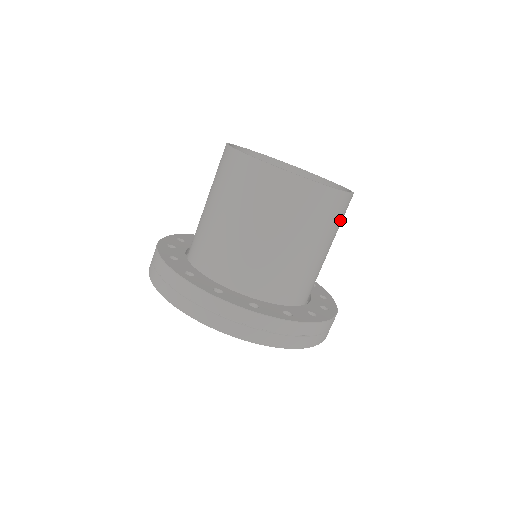
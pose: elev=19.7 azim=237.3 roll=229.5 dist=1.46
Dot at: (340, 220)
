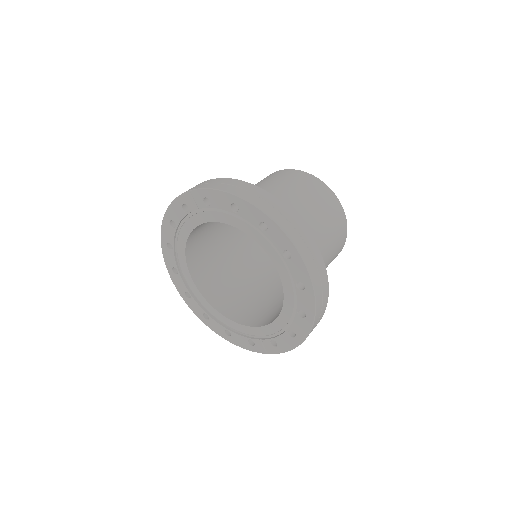
Dot at: (331, 261)
